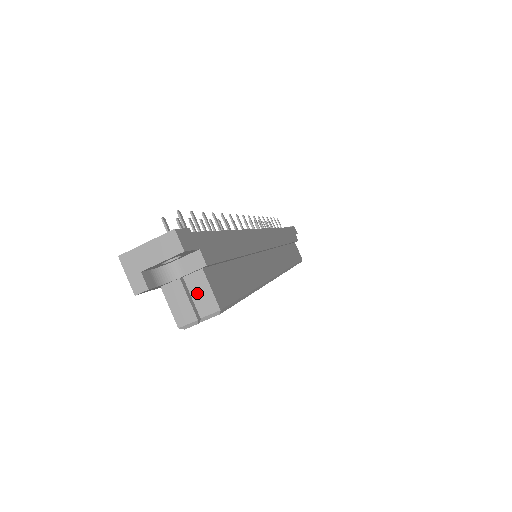
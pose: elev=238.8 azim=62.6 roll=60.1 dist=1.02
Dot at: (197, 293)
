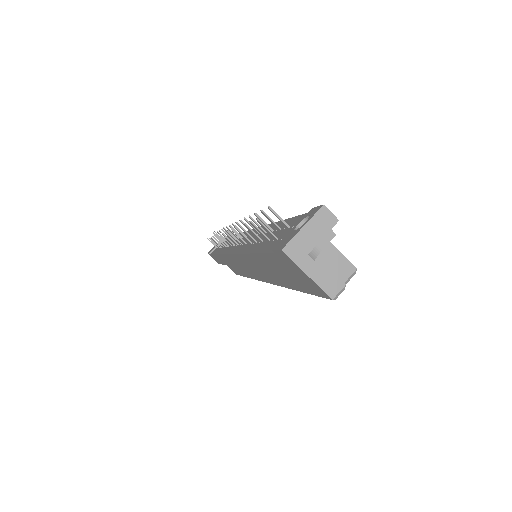
Dot at: (332, 264)
